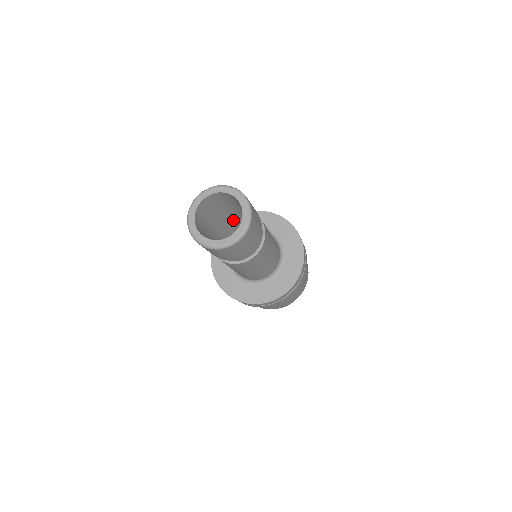
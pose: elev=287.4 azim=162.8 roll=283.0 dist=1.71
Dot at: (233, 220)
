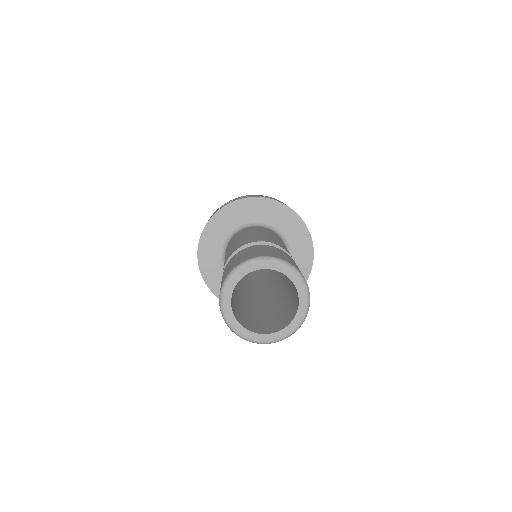
Dot at: occluded
